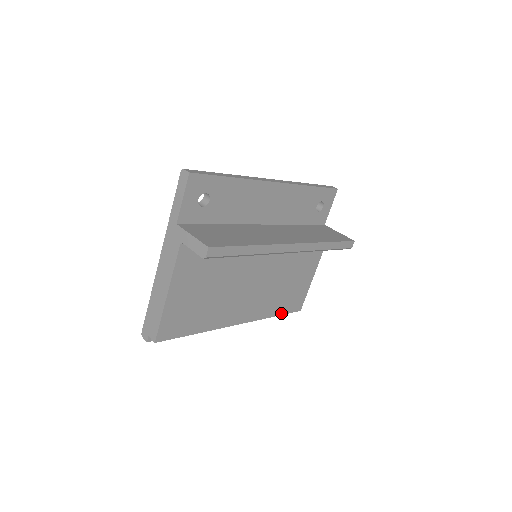
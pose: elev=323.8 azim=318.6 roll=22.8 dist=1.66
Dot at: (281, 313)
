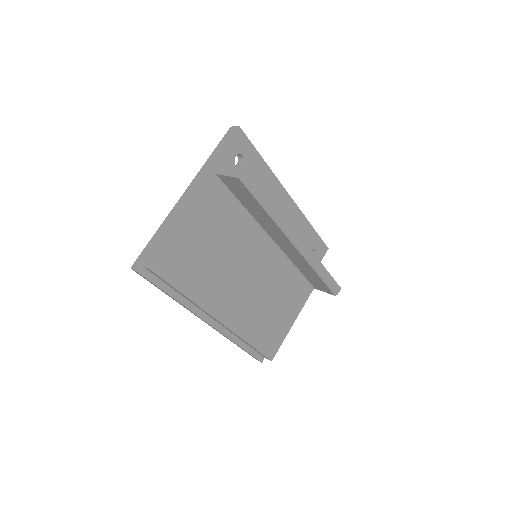
Dot at: (256, 346)
